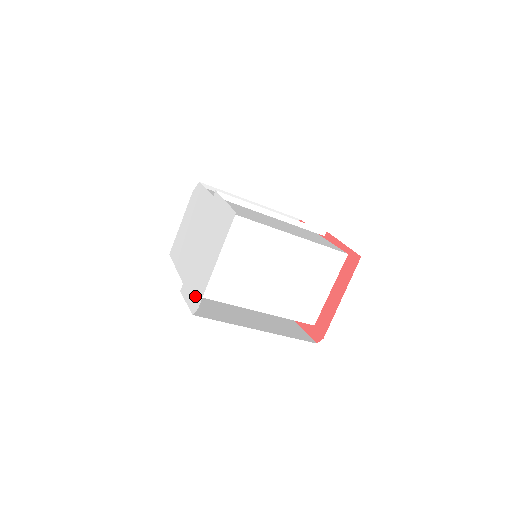
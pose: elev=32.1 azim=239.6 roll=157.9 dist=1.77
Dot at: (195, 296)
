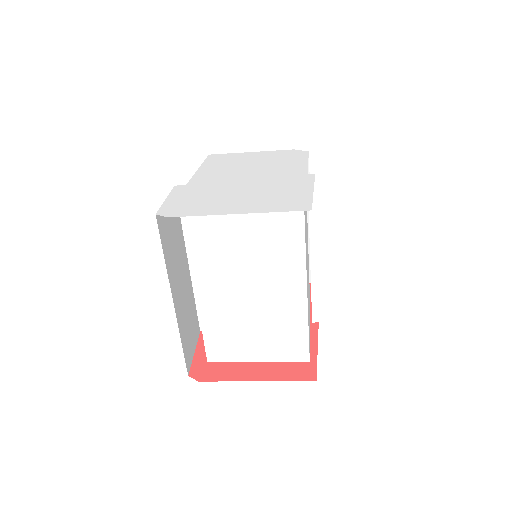
Dot at: (180, 206)
